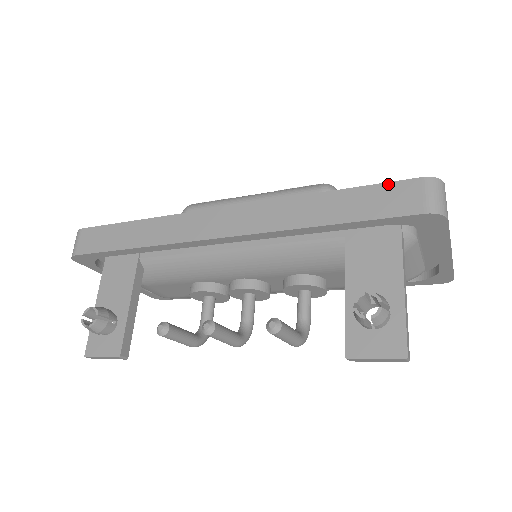
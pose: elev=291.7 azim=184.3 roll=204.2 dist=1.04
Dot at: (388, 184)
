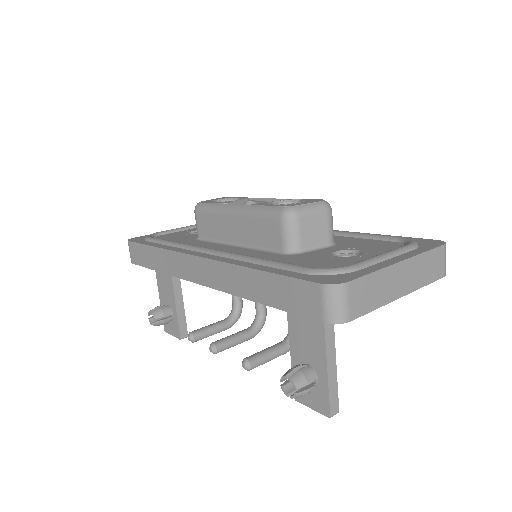
Dot at: (296, 280)
